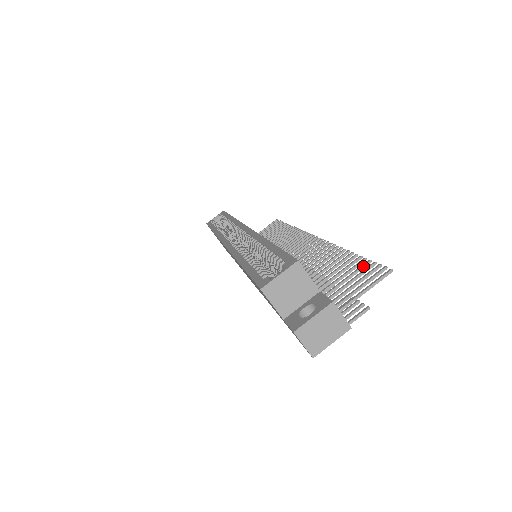
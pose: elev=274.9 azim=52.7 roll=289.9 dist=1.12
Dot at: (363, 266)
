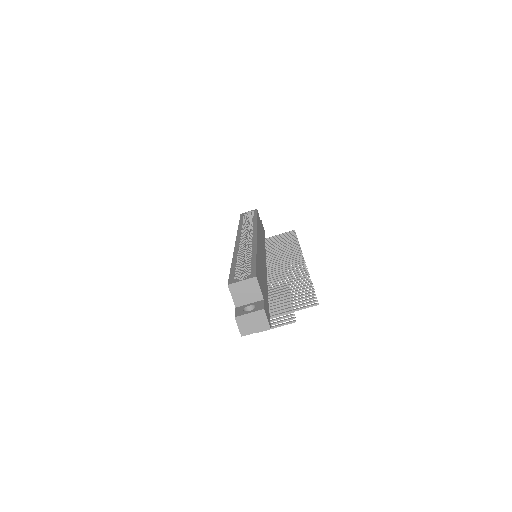
Dot at: (308, 293)
